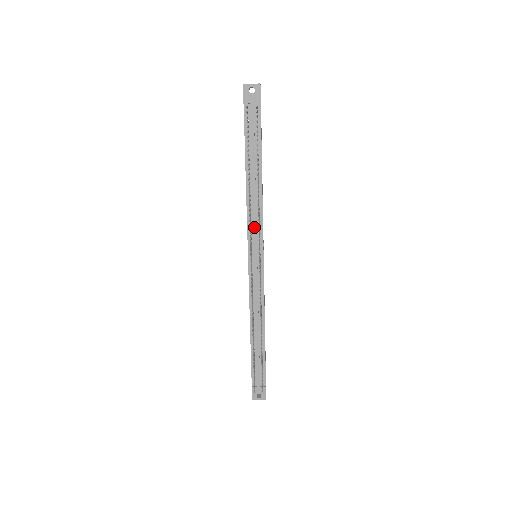
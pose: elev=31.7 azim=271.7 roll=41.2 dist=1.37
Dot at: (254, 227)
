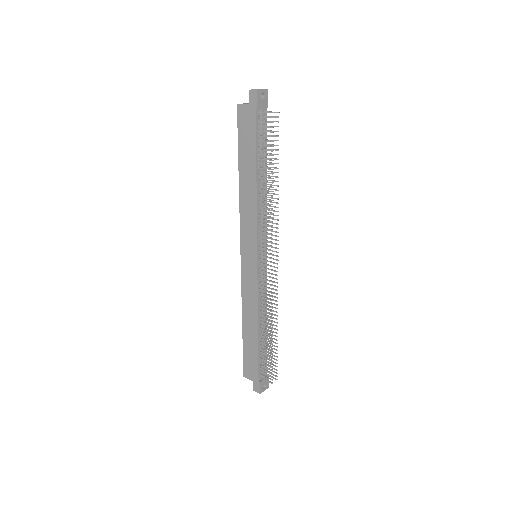
Dot at: (263, 228)
